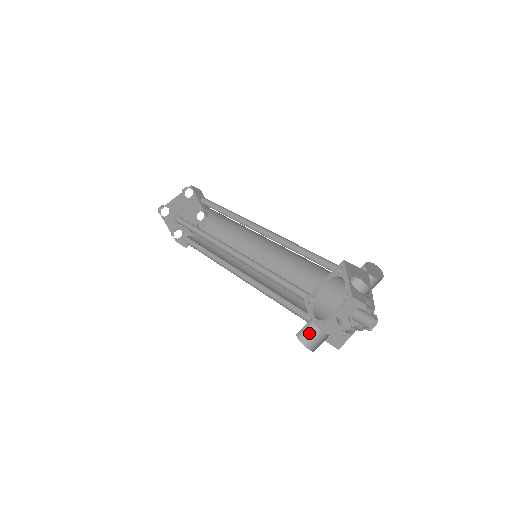
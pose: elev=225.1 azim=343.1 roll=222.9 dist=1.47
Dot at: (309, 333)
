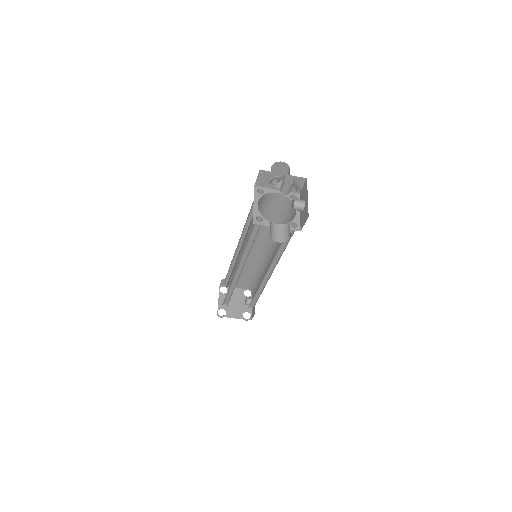
Dot at: (284, 233)
